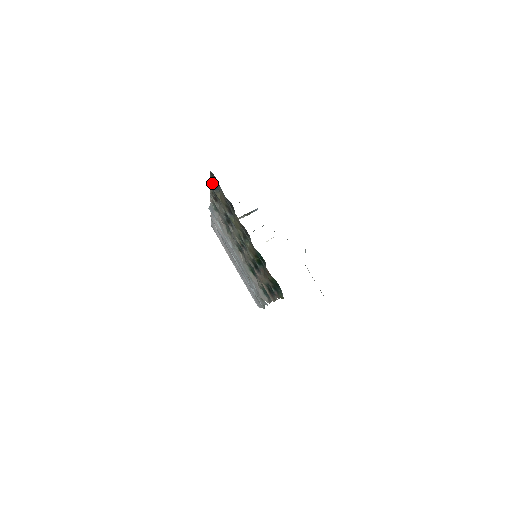
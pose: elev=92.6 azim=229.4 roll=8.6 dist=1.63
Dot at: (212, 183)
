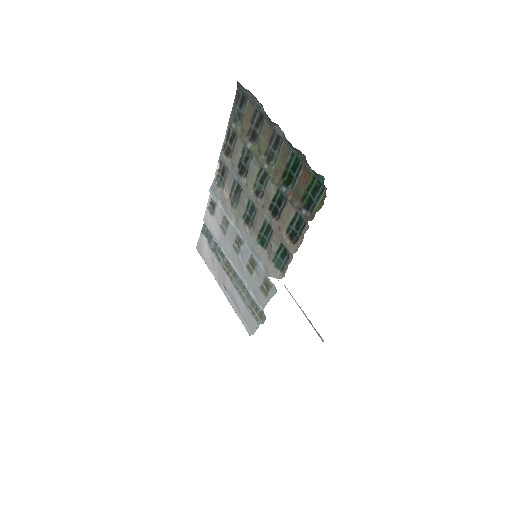
Dot at: (233, 116)
